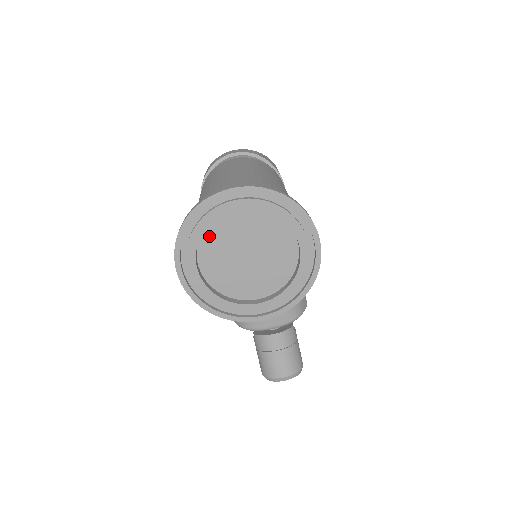
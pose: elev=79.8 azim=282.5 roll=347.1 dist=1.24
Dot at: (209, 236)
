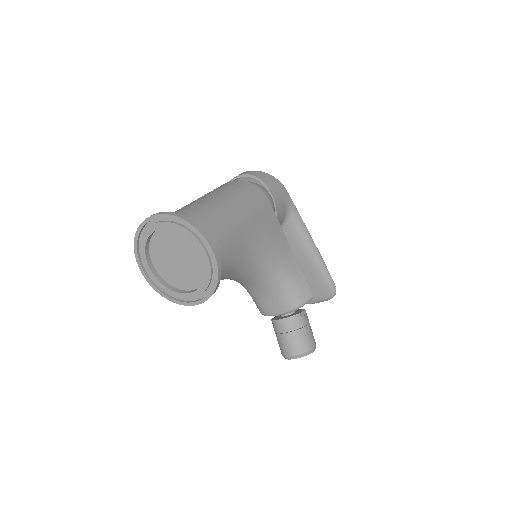
Dot at: (153, 247)
